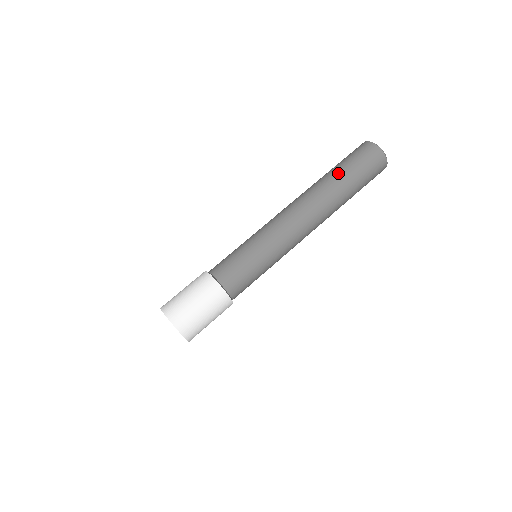
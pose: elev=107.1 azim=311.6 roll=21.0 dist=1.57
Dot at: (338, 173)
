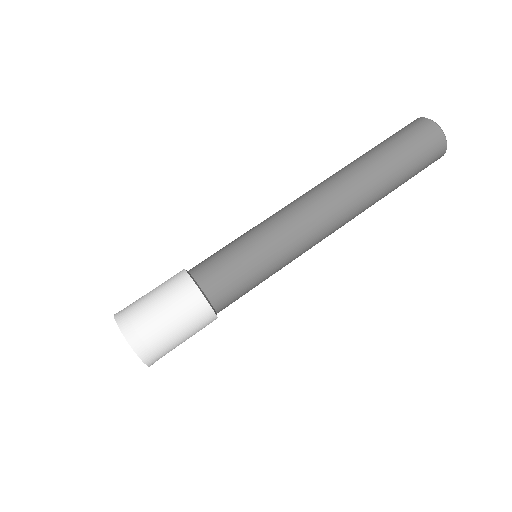
Dot at: (387, 162)
